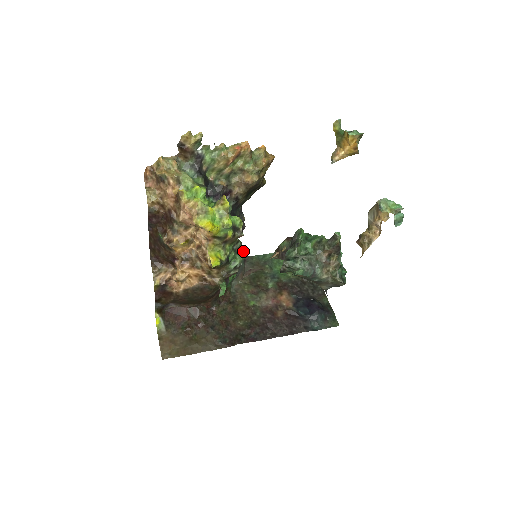
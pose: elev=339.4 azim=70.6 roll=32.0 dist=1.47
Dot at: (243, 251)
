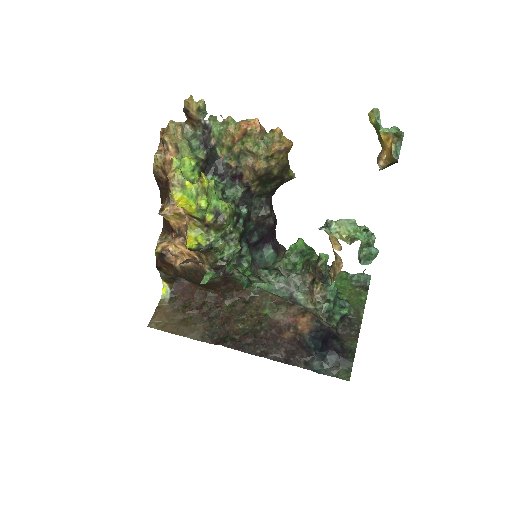
Dot at: (237, 244)
